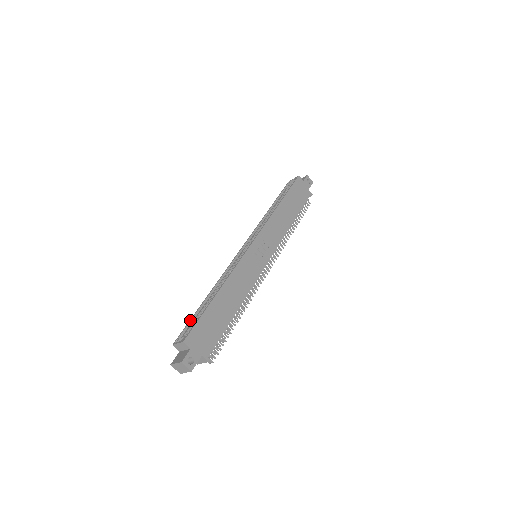
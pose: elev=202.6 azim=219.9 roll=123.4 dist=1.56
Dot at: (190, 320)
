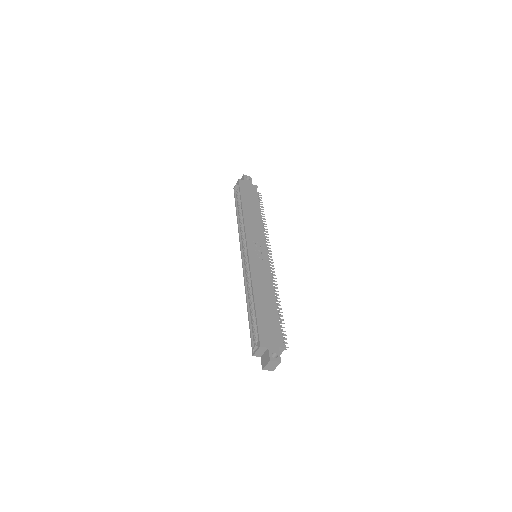
Dot at: (250, 331)
